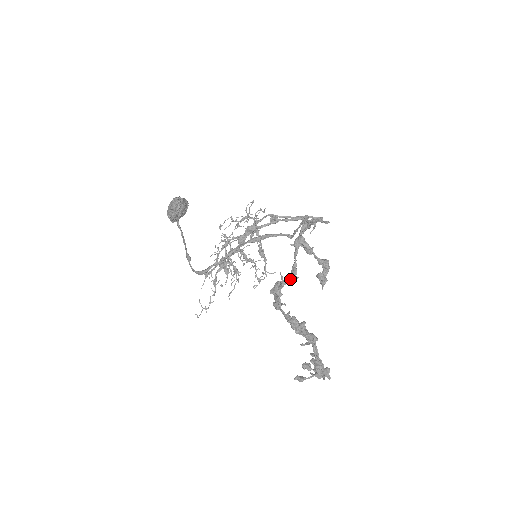
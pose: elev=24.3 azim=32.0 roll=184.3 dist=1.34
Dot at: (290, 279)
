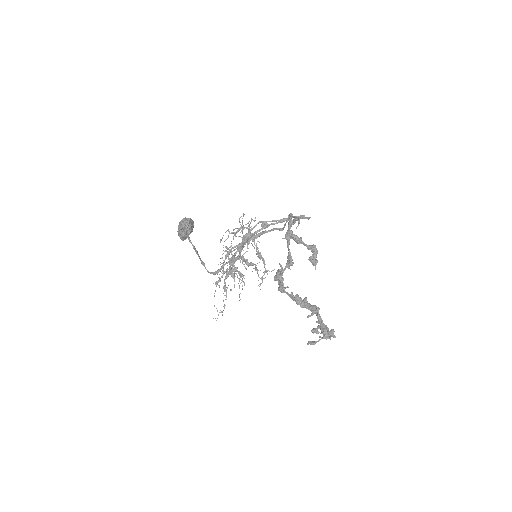
Dot at: (288, 265)
